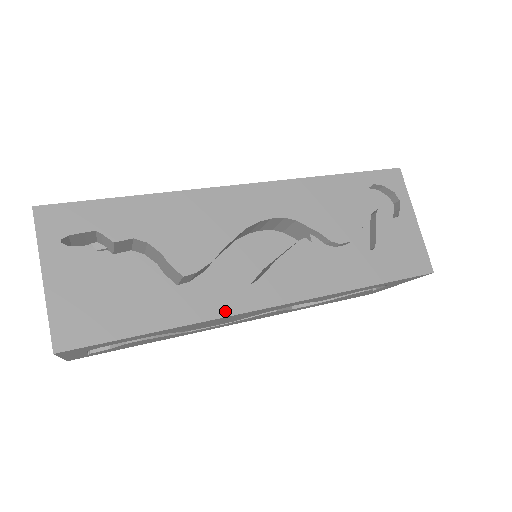
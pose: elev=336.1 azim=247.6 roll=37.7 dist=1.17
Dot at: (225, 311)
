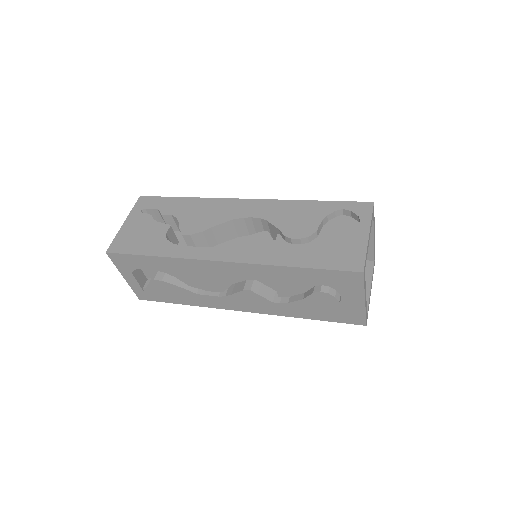
Dot at: (192, 256)
